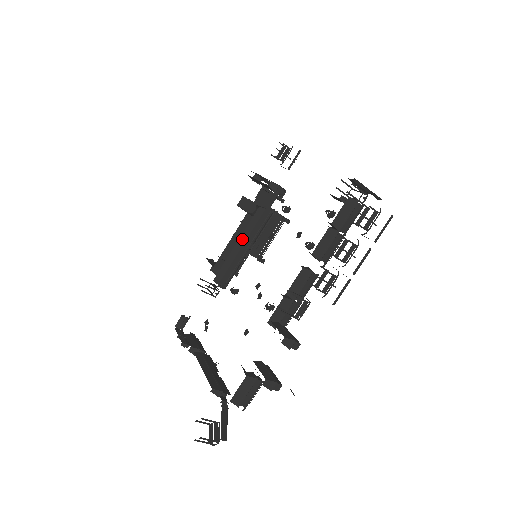
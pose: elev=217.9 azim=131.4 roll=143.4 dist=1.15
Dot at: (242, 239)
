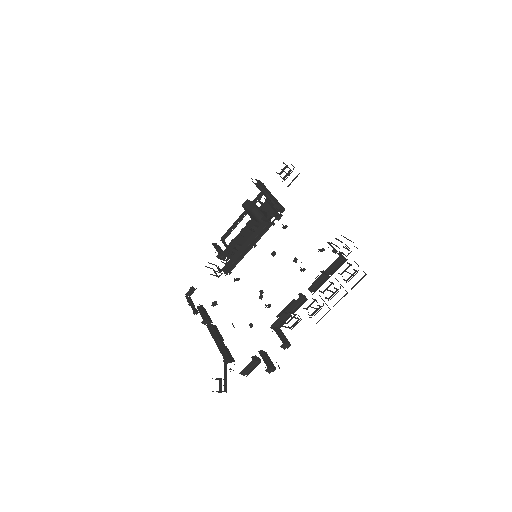
Dot at: (247, 242)
